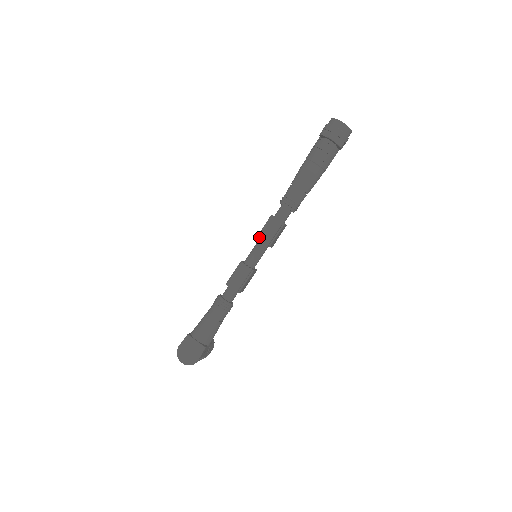
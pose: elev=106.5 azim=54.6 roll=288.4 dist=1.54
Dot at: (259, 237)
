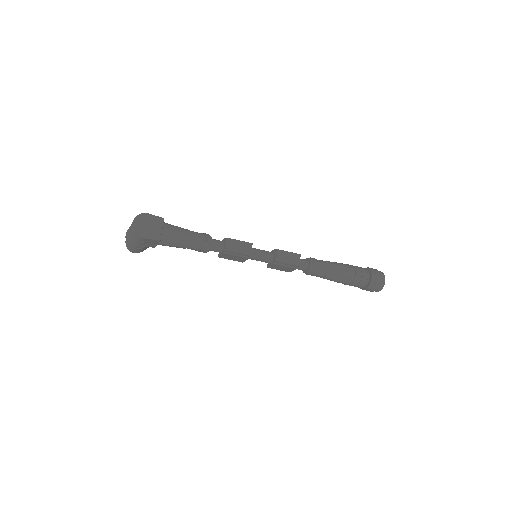
Dot at: (279, 251)
